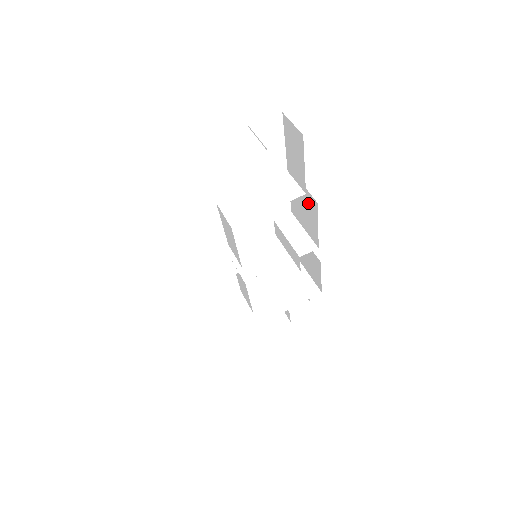
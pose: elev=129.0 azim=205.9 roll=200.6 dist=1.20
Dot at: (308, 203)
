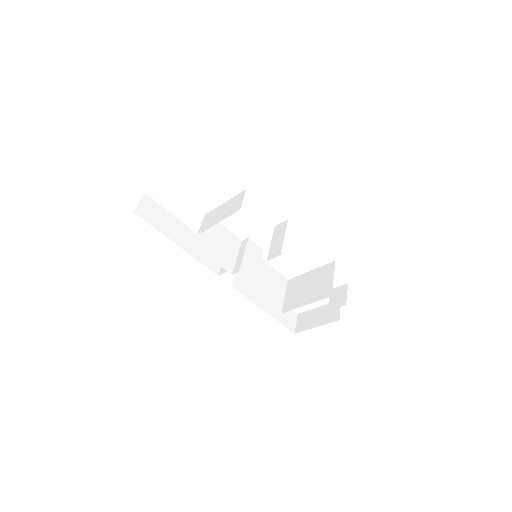
Dot at: occluded
